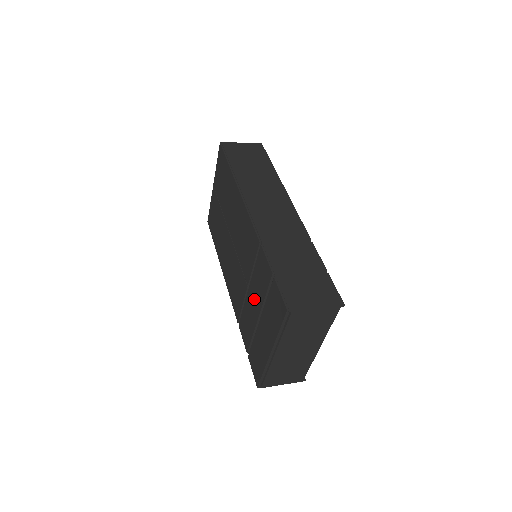
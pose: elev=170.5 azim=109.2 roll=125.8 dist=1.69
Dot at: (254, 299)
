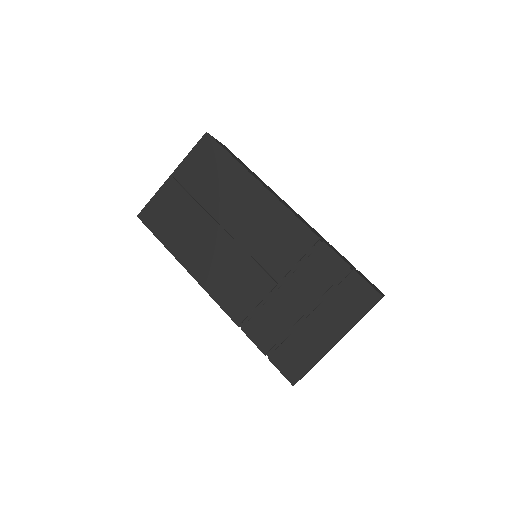
Dot at: (297, 295)
